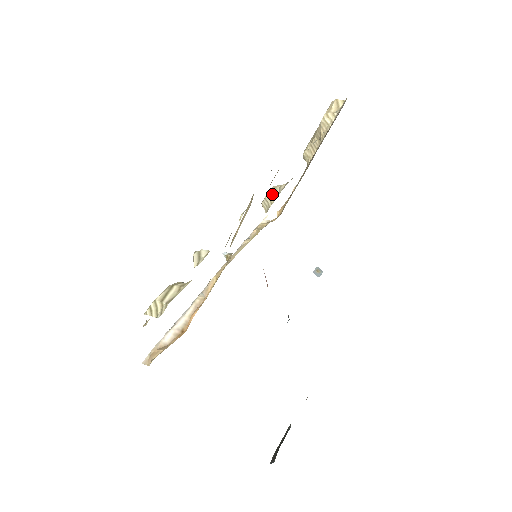
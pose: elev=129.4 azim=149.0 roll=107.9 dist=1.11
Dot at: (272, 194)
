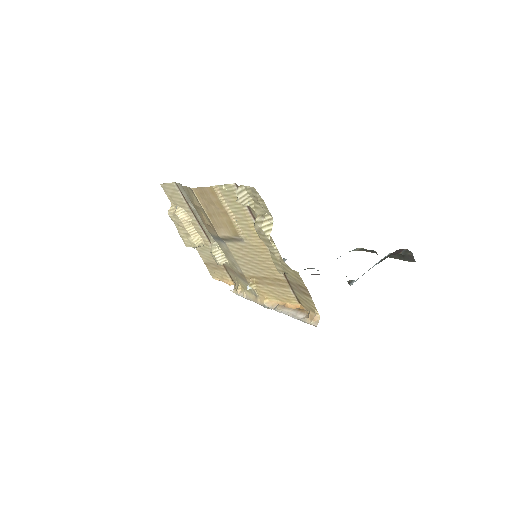
Dot at: (215, 251)
